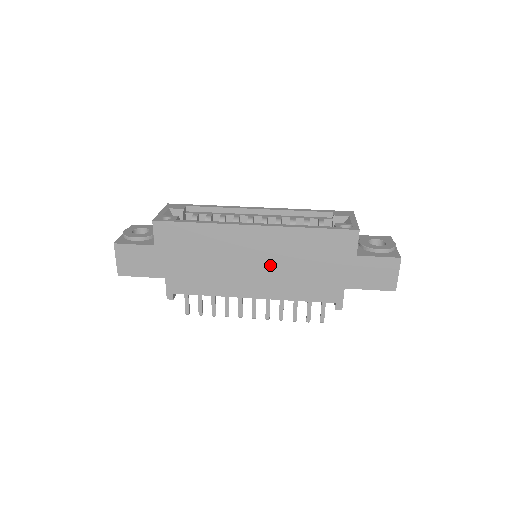
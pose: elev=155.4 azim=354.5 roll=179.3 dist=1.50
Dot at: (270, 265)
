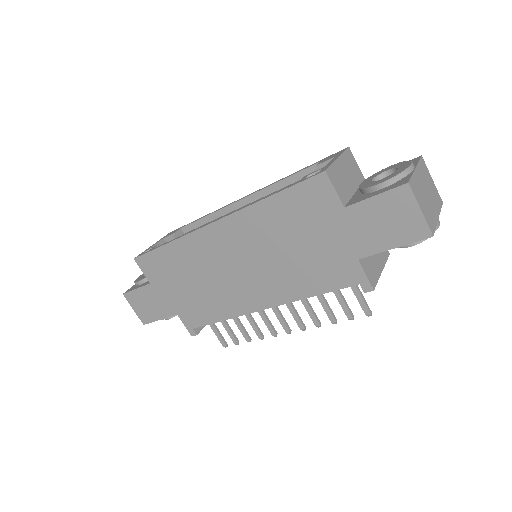
Dot at: (256, 263)
